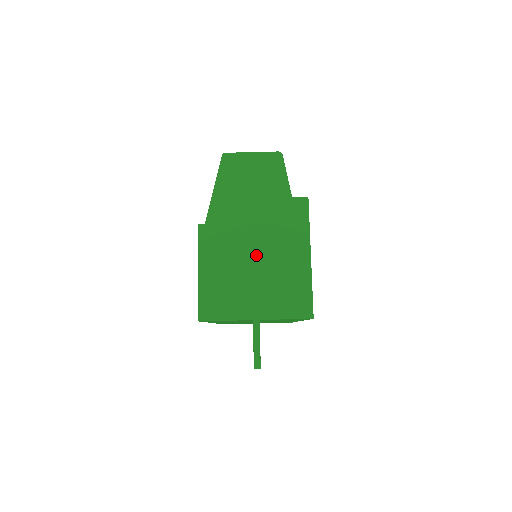
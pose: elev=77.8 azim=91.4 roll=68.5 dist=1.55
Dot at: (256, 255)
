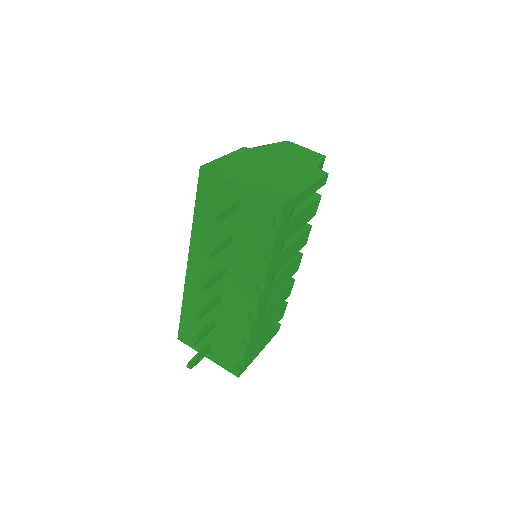
Dot at: (270, 170)
